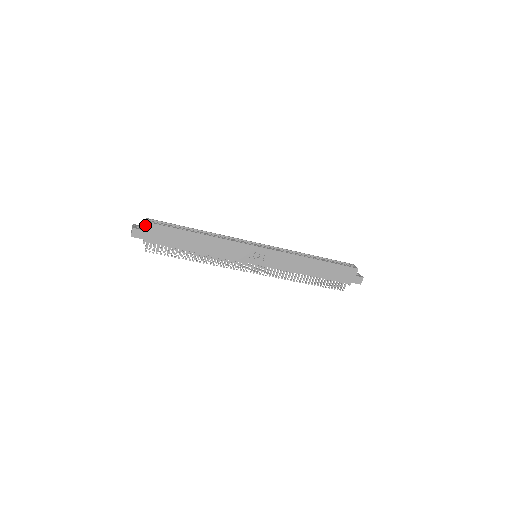
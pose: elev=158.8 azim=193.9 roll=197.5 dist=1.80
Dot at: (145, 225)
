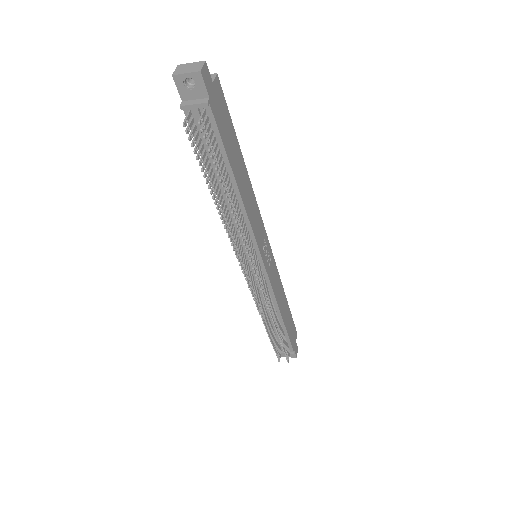
Dot at: (215, 77)
